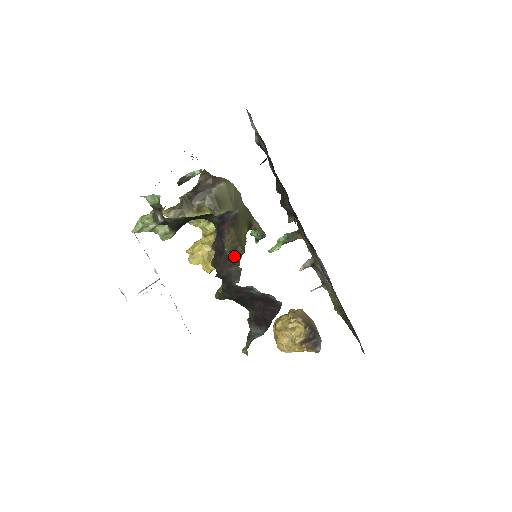
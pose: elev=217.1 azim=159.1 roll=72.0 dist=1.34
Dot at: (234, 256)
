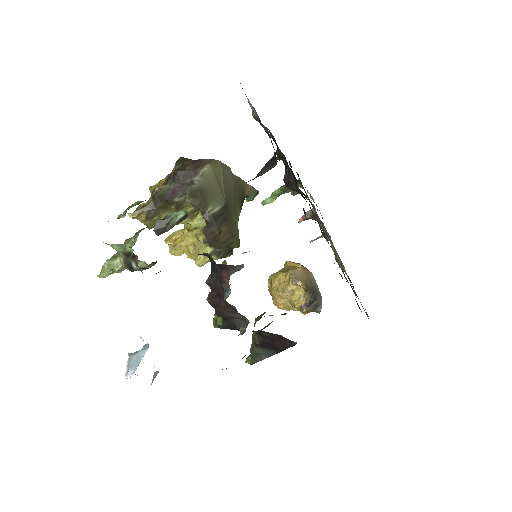
Dot at: (227, 249)
